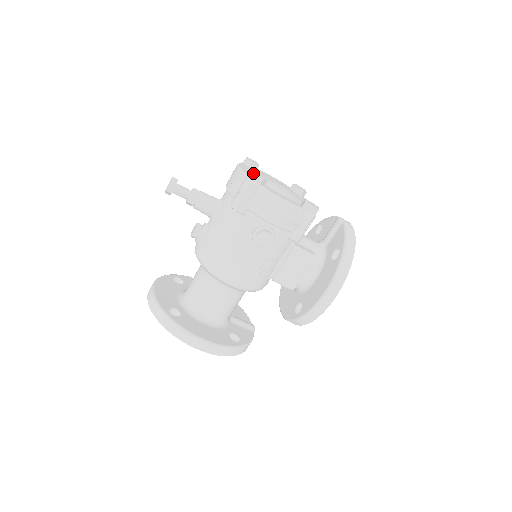
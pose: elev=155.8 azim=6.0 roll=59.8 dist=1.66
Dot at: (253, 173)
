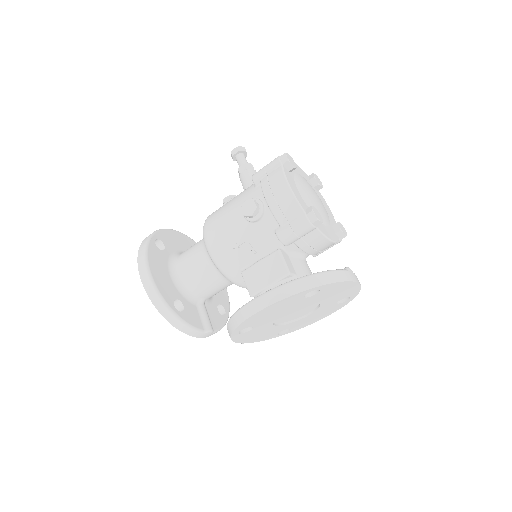
Dot at: (285, 153)
